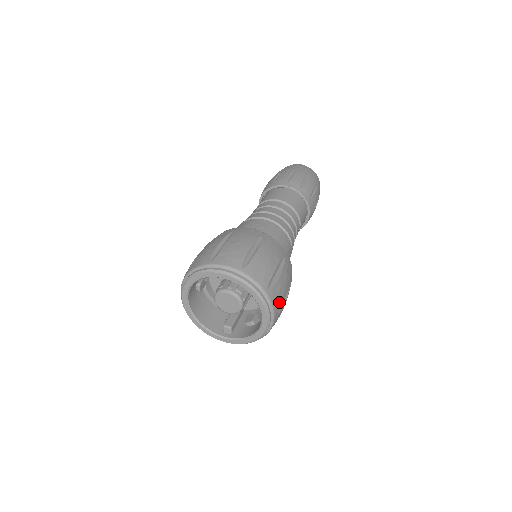
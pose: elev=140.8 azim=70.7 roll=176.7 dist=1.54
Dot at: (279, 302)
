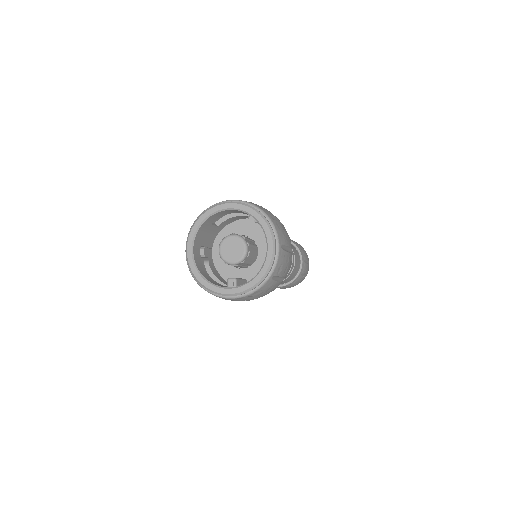
Dot at: (282, 238)
